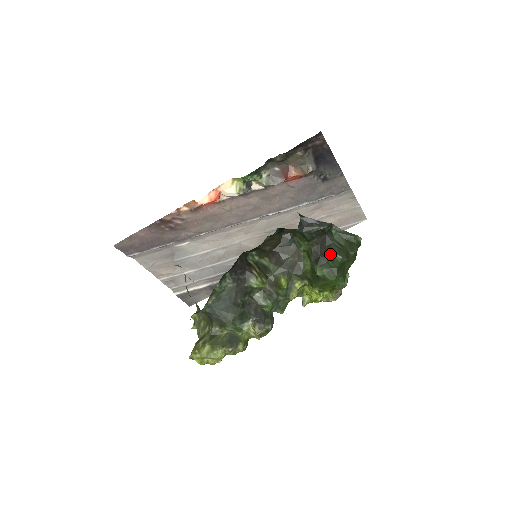
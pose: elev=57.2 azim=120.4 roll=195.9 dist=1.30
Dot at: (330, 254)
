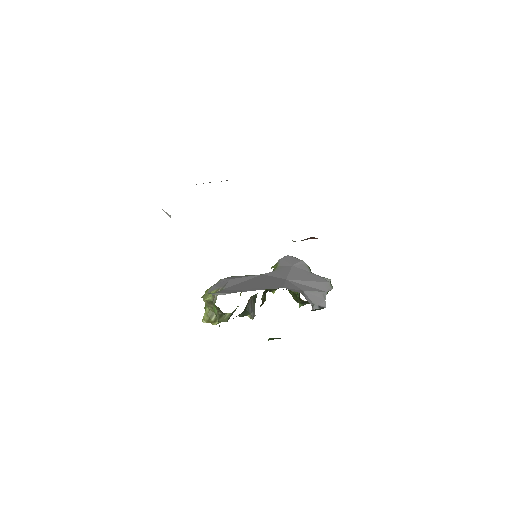
Dot at: occluded
